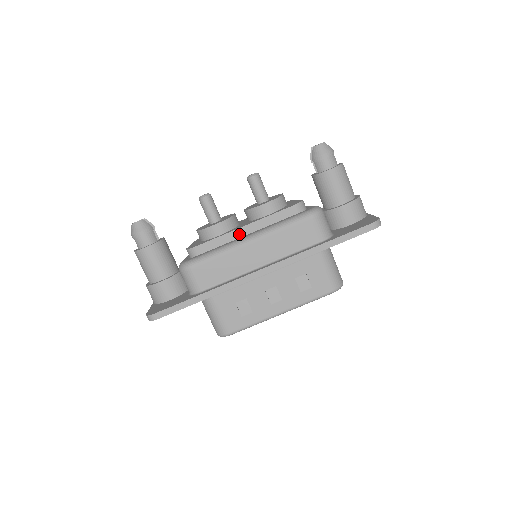
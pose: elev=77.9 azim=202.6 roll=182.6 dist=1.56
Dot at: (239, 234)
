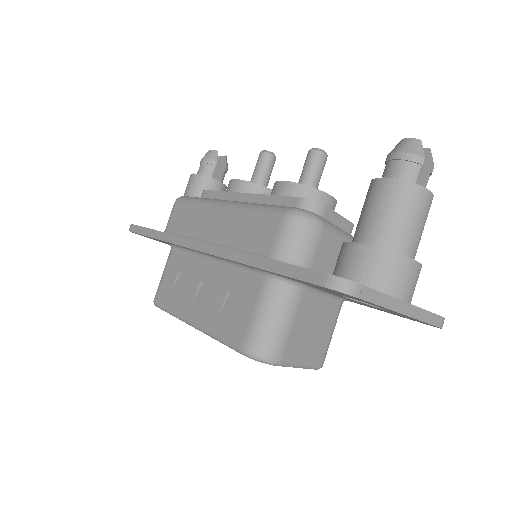
Dot at: (236, 200)
